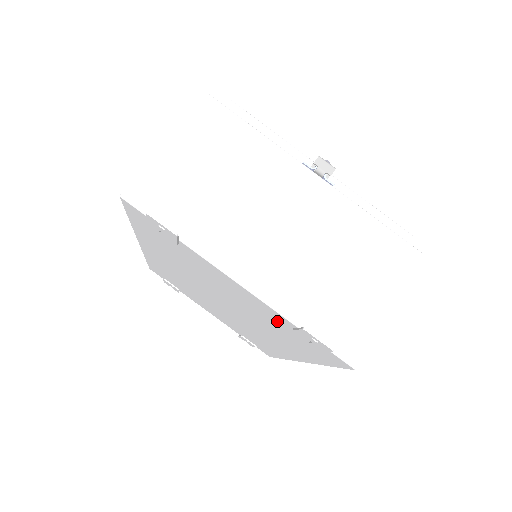
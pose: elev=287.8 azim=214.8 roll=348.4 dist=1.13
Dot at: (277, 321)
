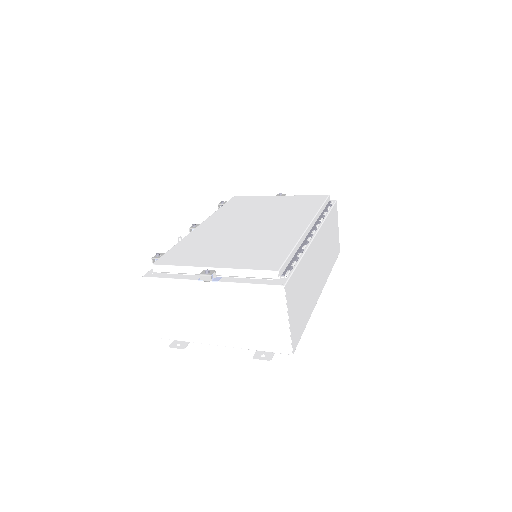
Dot at: occluded
